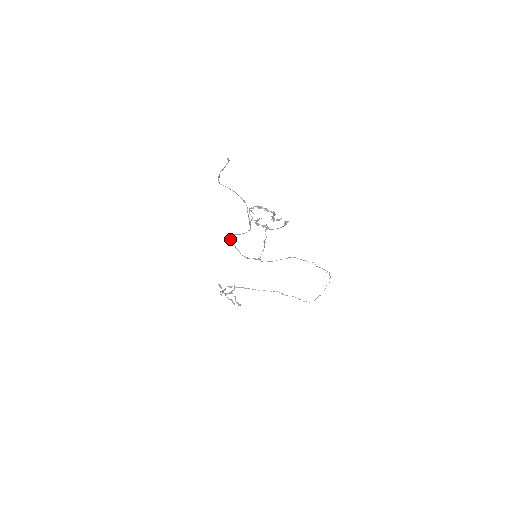
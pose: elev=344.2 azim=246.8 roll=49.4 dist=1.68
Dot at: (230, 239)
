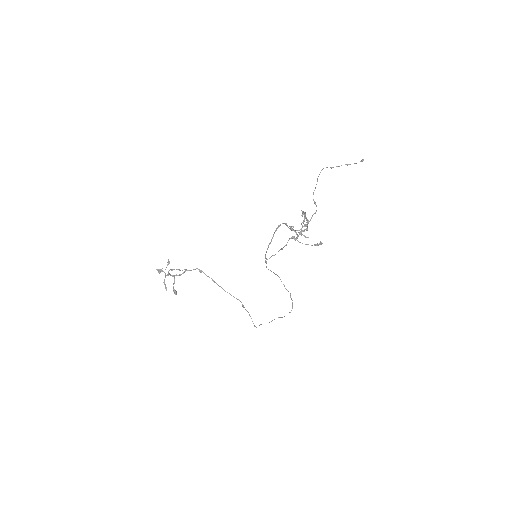
Dot at: occluded
